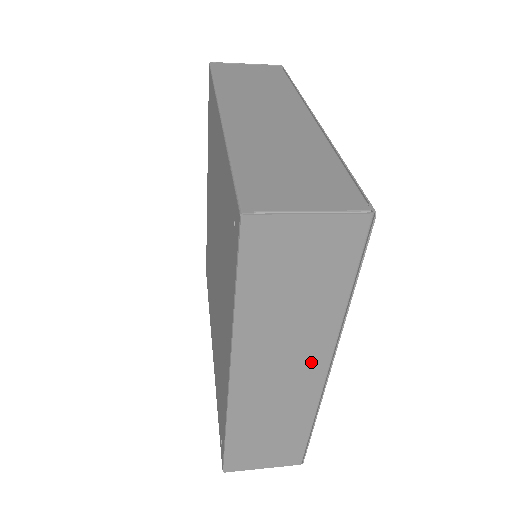
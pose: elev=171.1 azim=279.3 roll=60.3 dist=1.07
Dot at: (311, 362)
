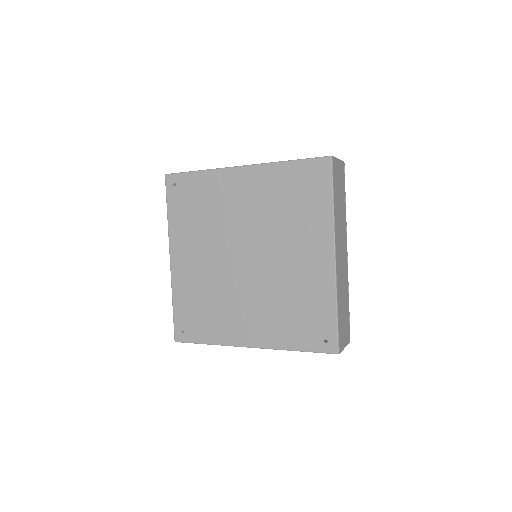
Dot at: (345, 245)
